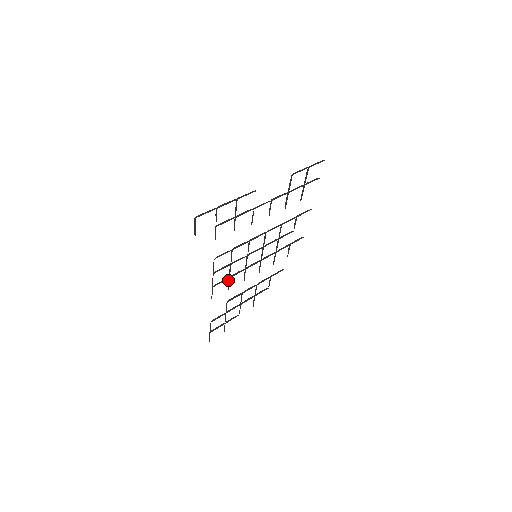
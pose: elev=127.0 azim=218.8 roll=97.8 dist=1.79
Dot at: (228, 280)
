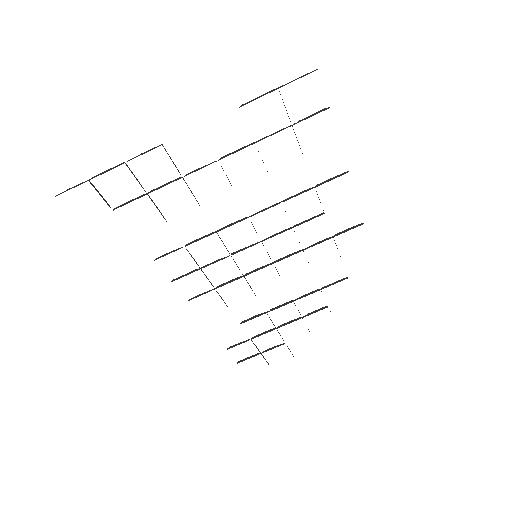
Dot at: occluded
